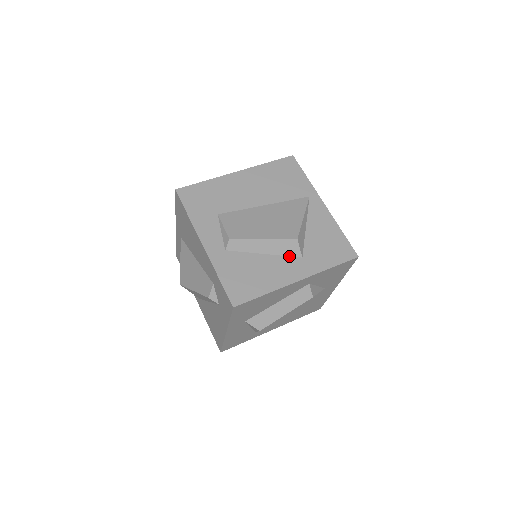
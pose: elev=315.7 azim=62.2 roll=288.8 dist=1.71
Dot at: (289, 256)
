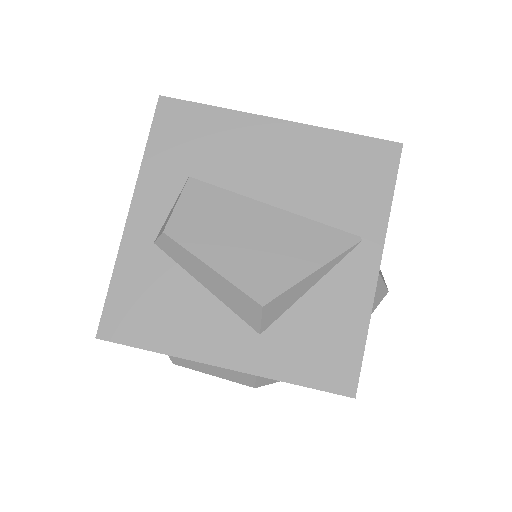
Dot at: (241, 318)
